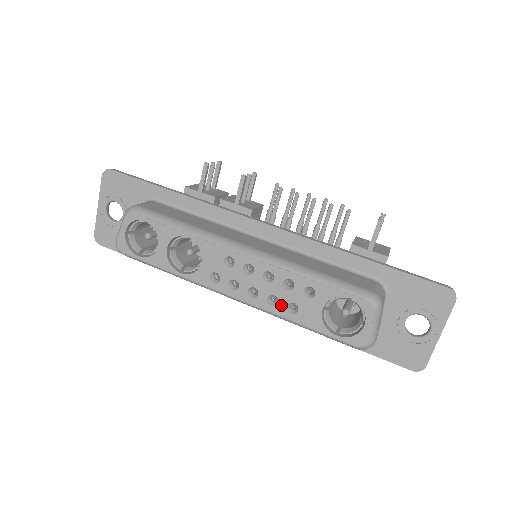
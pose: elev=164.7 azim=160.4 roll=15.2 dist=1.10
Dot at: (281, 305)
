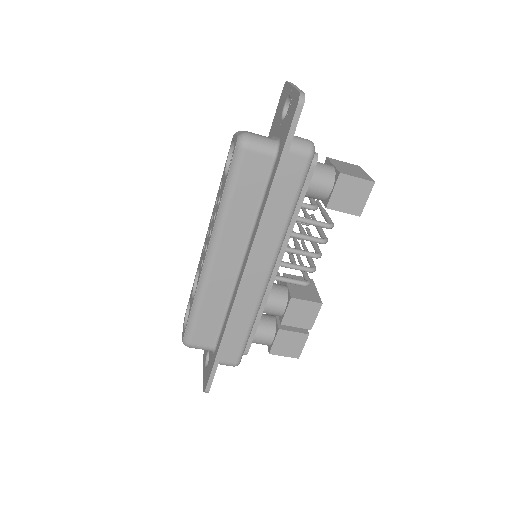
Dot at: (217, 210)
